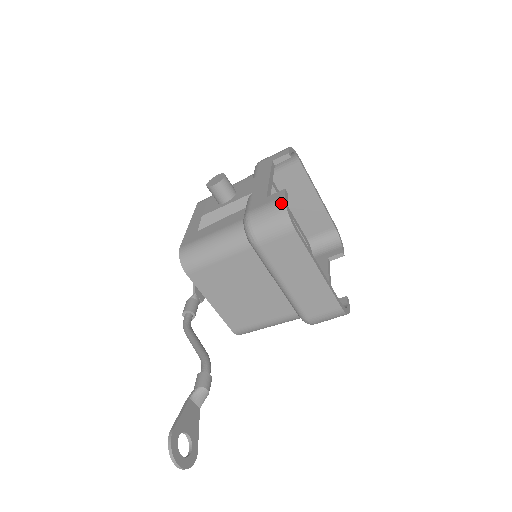
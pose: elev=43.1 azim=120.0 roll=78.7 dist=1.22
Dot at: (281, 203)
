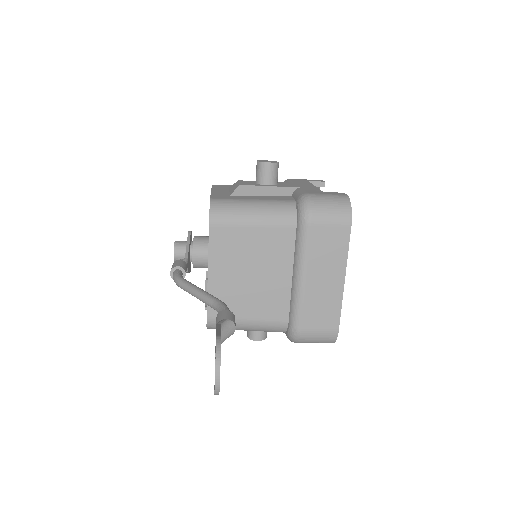
Dot at: (345, 198)
